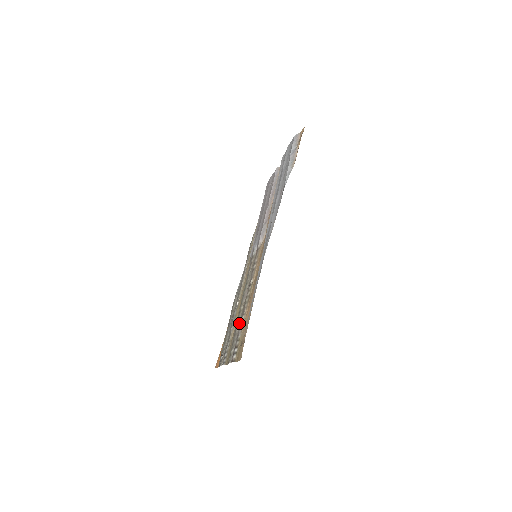
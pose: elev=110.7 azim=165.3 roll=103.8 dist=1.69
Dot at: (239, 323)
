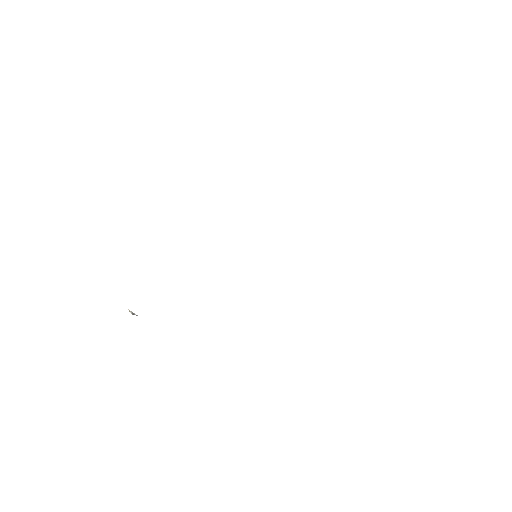
Dot at: occluded
